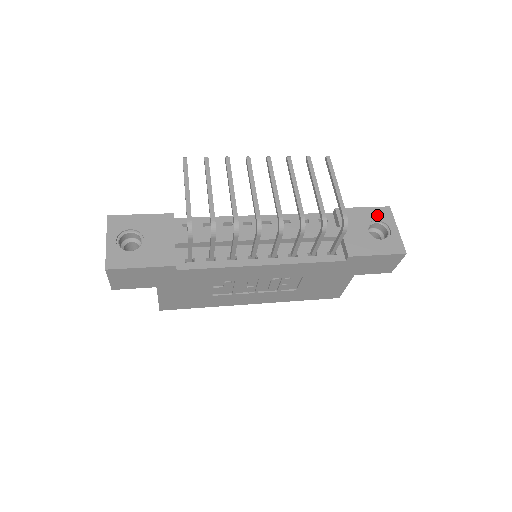
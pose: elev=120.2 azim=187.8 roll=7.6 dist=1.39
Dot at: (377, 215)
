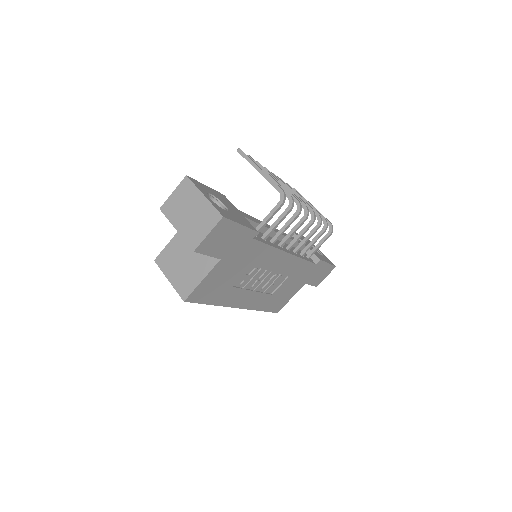
Dot at: (309, 241)
